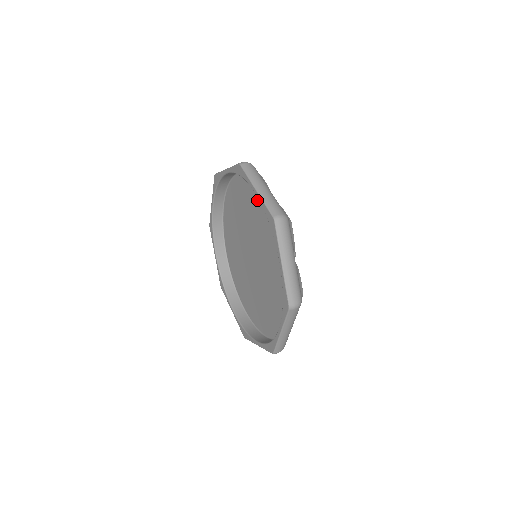
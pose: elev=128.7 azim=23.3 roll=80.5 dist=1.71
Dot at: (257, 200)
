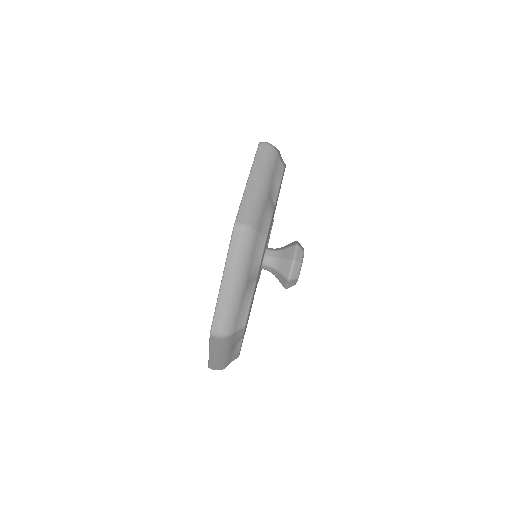
Dot at: occluded
